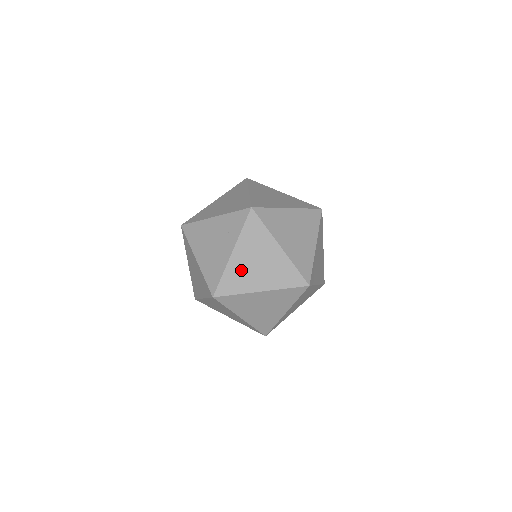
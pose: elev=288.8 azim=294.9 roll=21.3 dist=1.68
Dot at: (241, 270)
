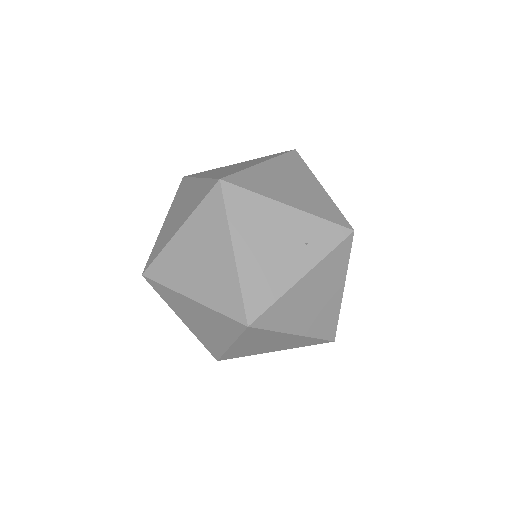
Dot at: (296, 302)
